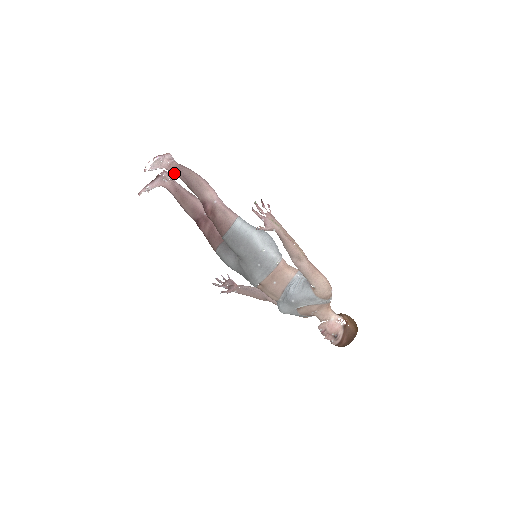
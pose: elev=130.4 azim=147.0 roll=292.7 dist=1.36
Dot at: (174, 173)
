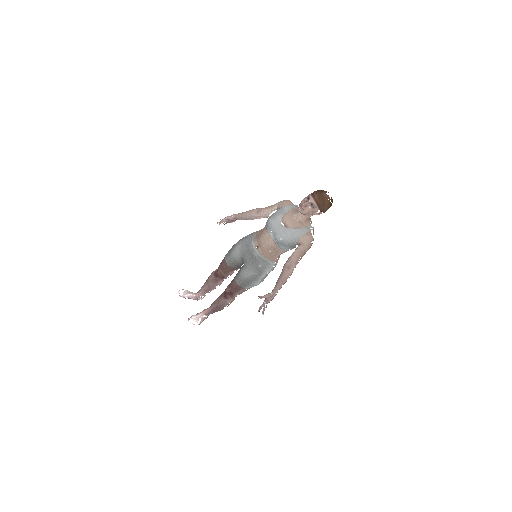
Dot at: (200, 292)
